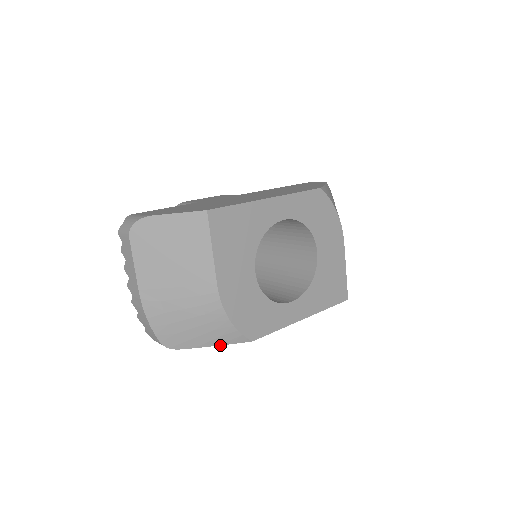
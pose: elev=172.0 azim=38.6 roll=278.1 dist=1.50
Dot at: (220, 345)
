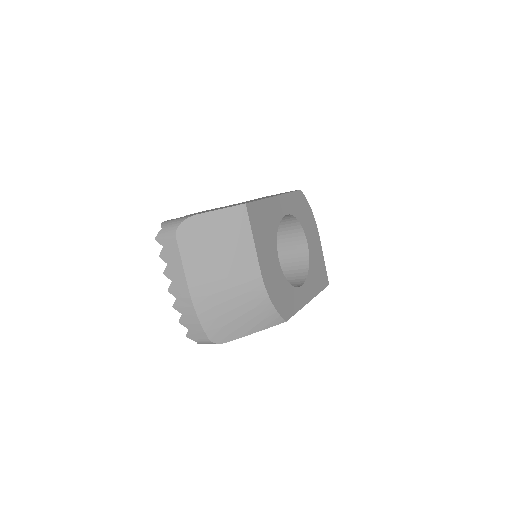
Dot at: (261, 330)
